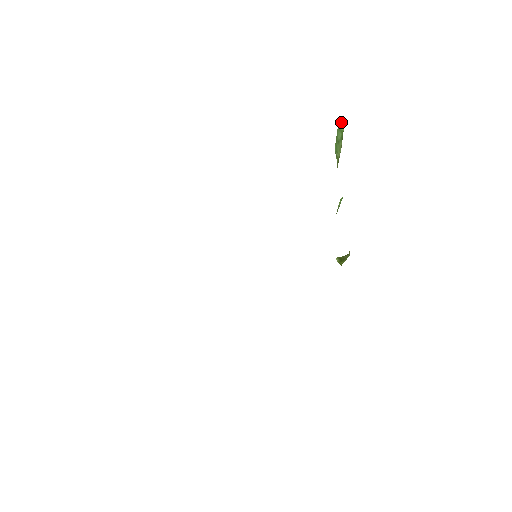
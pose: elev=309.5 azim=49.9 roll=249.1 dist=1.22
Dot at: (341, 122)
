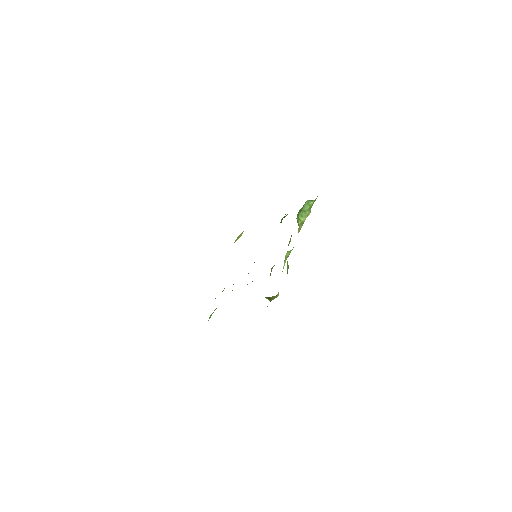
Dot at: (309, 200)
